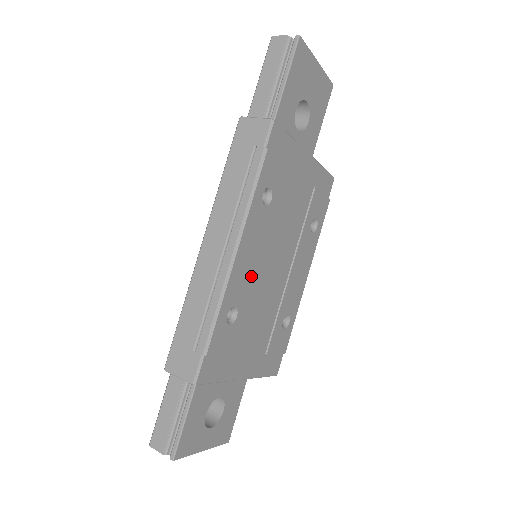
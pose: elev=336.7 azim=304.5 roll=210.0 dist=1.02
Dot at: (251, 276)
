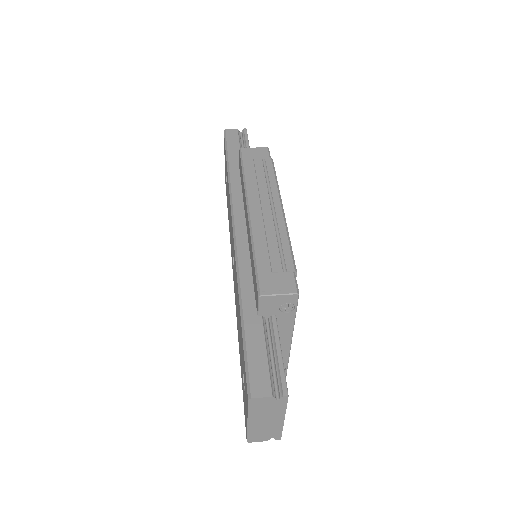
Dot at: occluded
